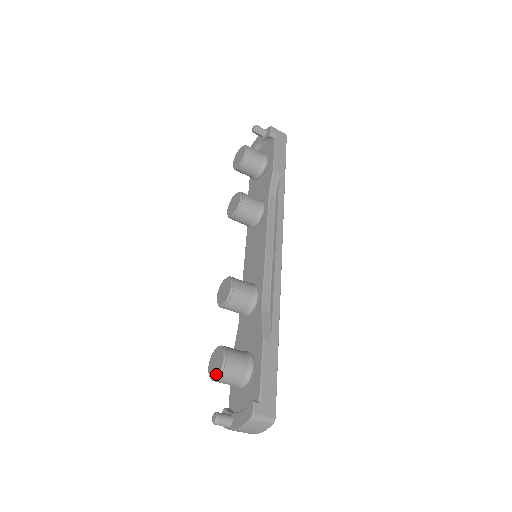
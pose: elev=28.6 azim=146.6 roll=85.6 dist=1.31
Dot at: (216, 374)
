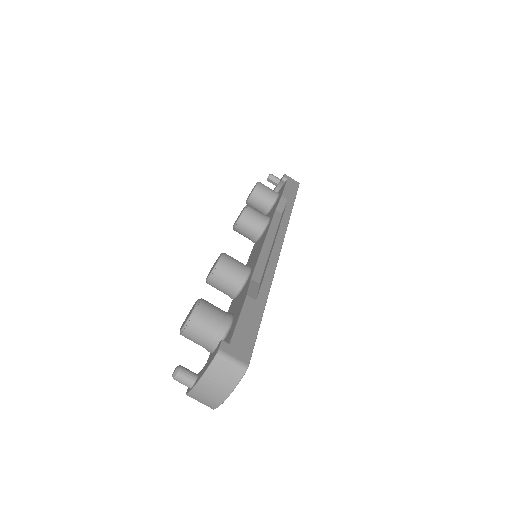
Dot at: (186, 320)
